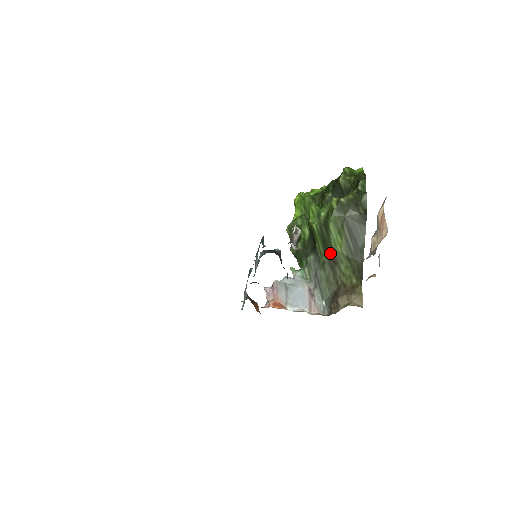
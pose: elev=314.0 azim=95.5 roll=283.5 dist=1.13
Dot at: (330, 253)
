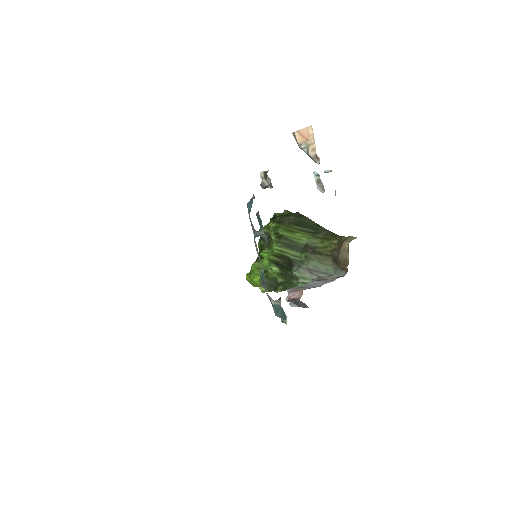
Dot at: (303, 248)
